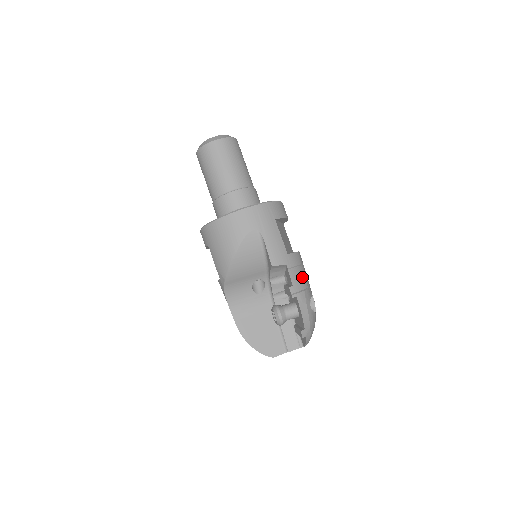
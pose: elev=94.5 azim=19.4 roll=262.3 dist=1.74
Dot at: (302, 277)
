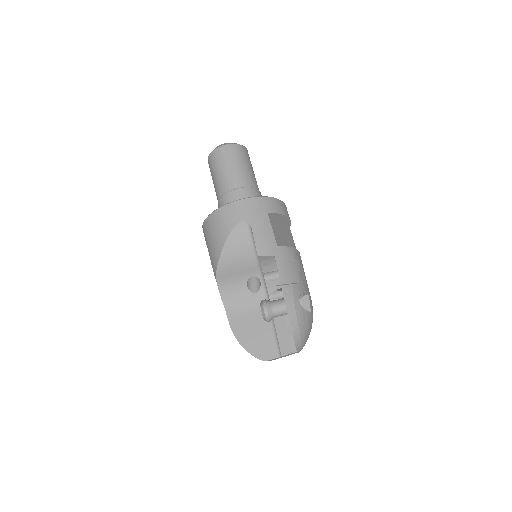
Dot at: (293, 271)
